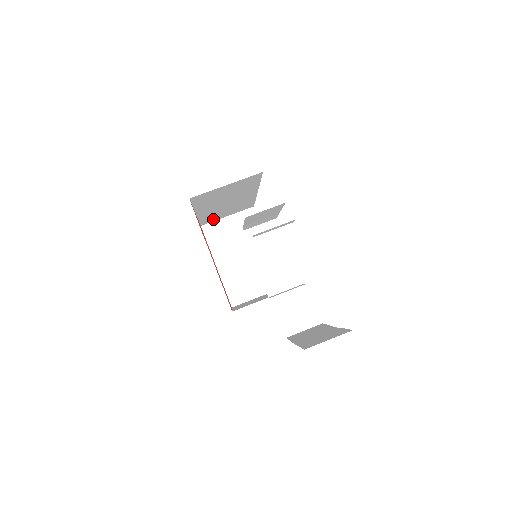
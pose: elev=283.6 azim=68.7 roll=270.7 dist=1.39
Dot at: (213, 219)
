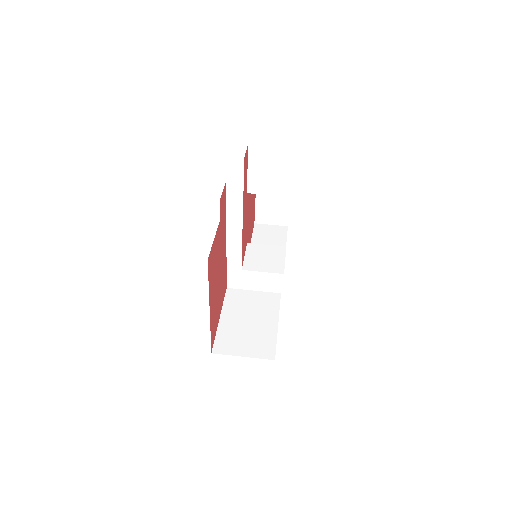
Dot at: (240, 282)
